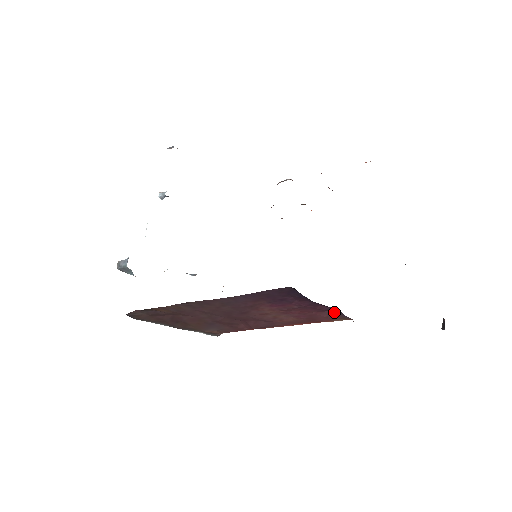
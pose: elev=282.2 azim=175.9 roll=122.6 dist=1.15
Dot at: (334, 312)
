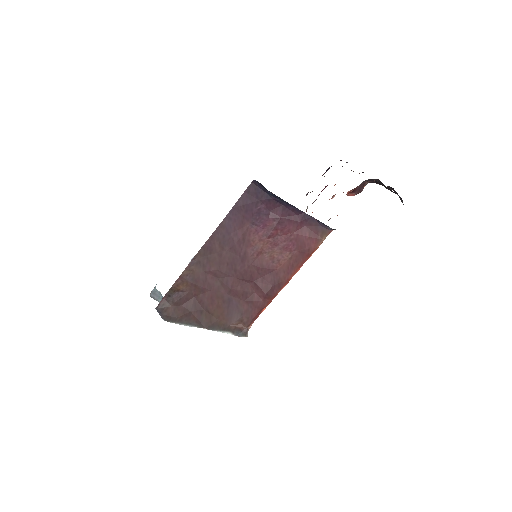
Dot at: (310, 224)
